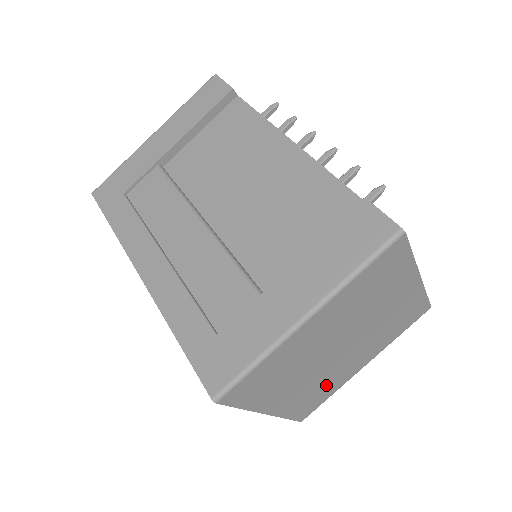
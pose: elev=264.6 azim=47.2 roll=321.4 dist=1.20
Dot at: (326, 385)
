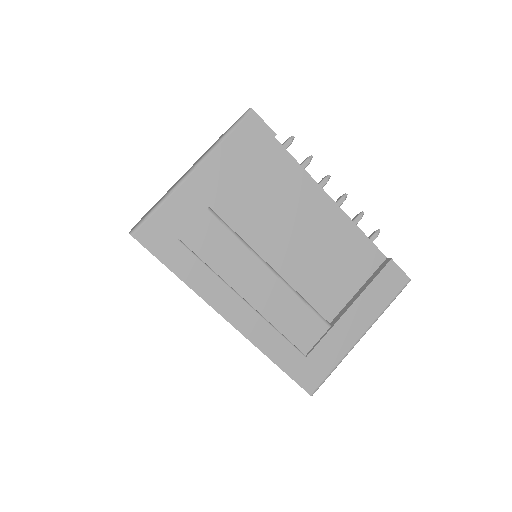
Dot at: occluded
